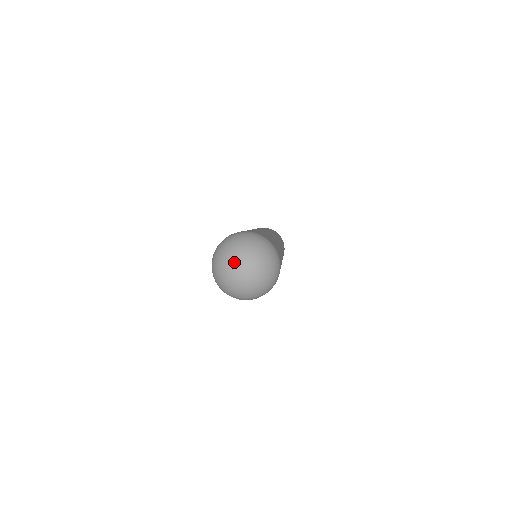
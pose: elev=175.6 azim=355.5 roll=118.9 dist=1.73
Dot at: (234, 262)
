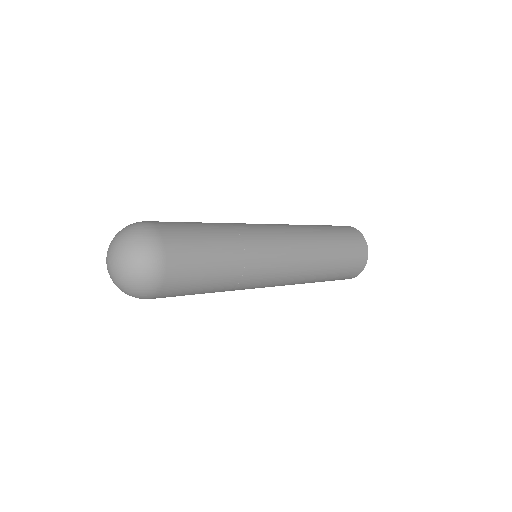
Dot at: (109, 250)
